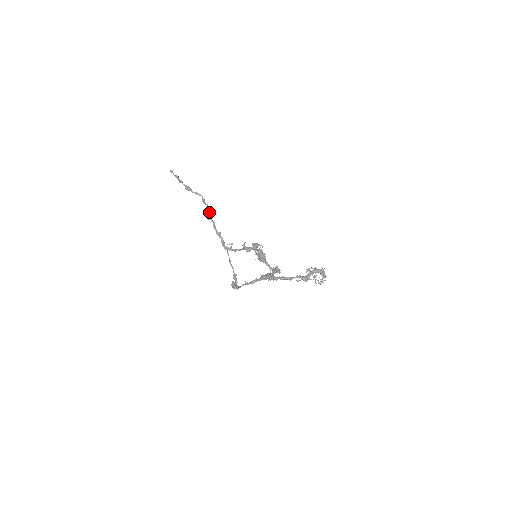
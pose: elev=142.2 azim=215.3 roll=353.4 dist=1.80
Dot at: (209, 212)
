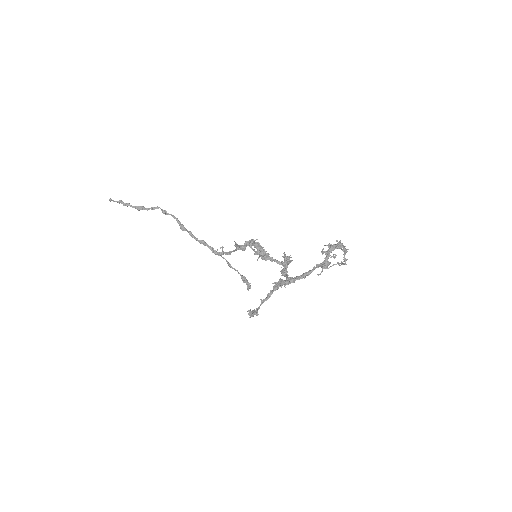
Dot at: (178, 222)
